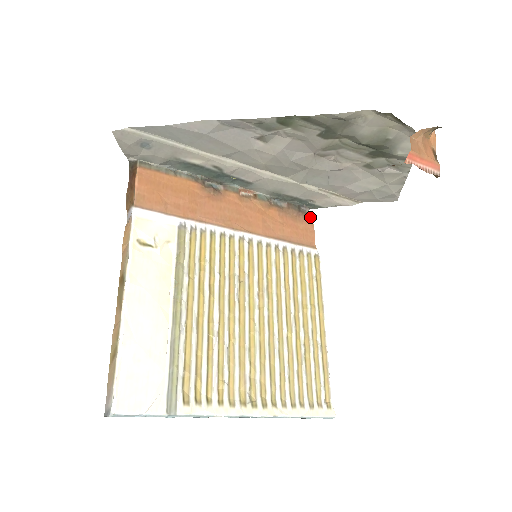
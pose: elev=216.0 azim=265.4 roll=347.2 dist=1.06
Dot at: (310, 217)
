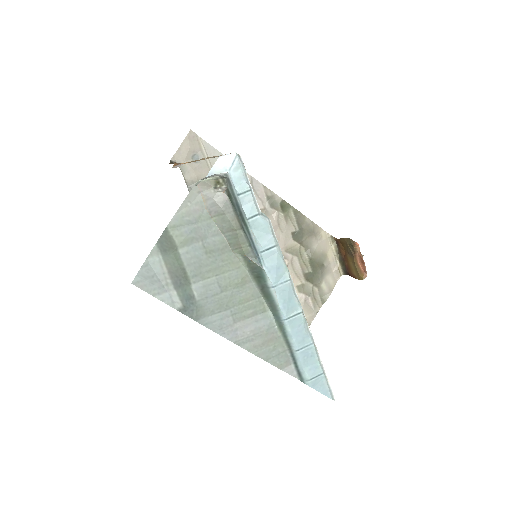
Dot at: occluded
